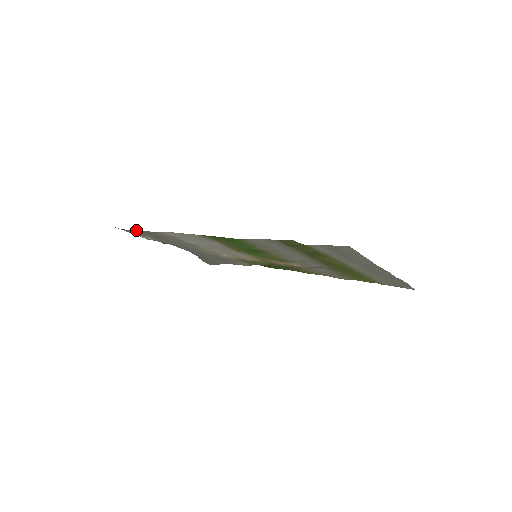
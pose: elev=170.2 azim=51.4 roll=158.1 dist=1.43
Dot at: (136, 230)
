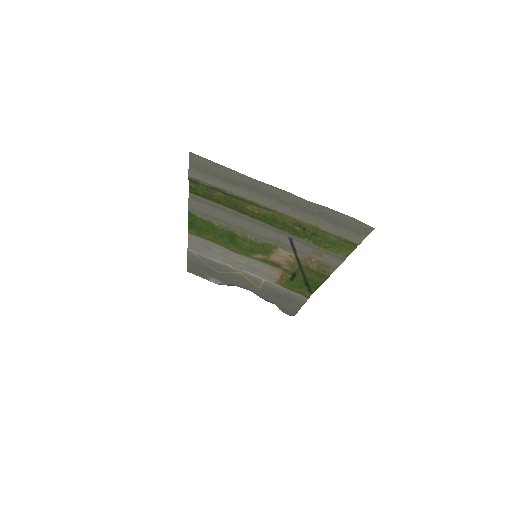
Dot at: (188, 263)
